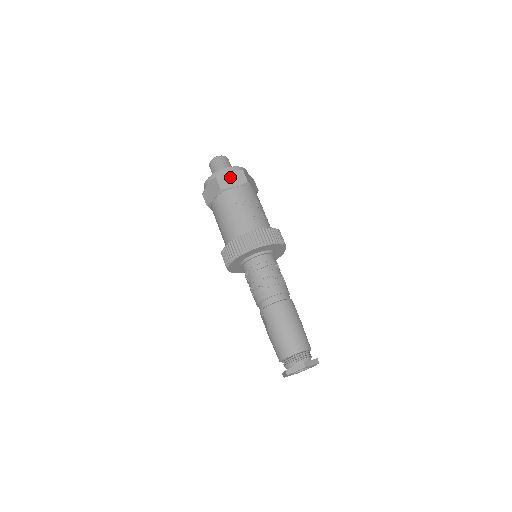
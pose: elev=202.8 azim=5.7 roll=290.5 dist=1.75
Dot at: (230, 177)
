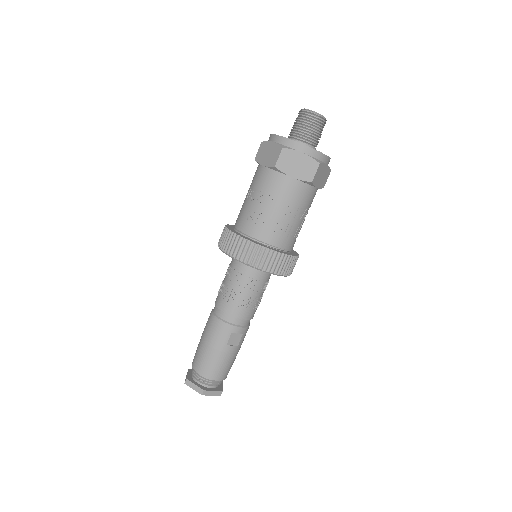
Dot at: (269, 150)
